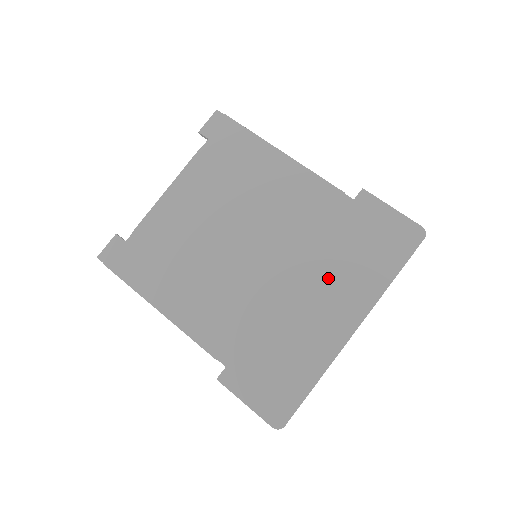
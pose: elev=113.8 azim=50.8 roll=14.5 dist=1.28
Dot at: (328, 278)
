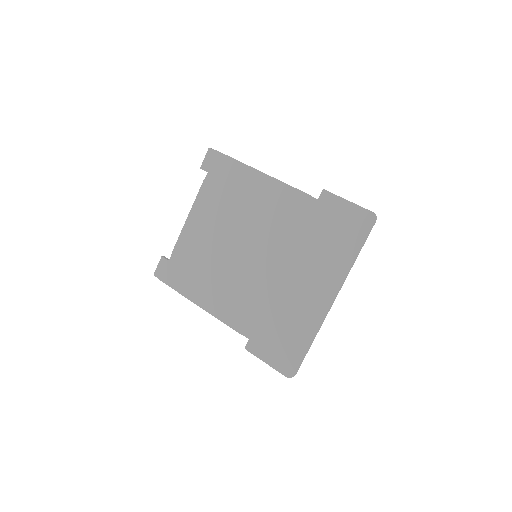
Dot at: (308, 265)
